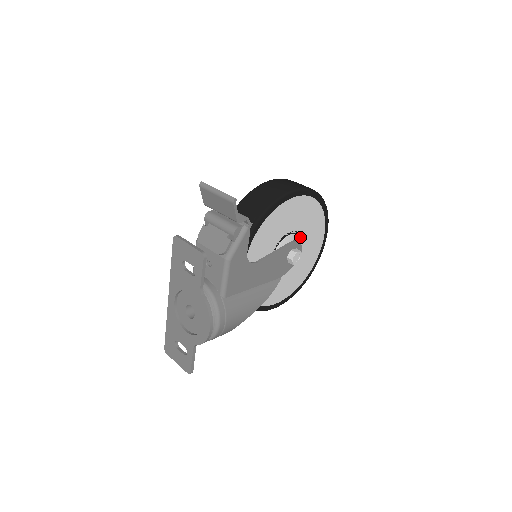
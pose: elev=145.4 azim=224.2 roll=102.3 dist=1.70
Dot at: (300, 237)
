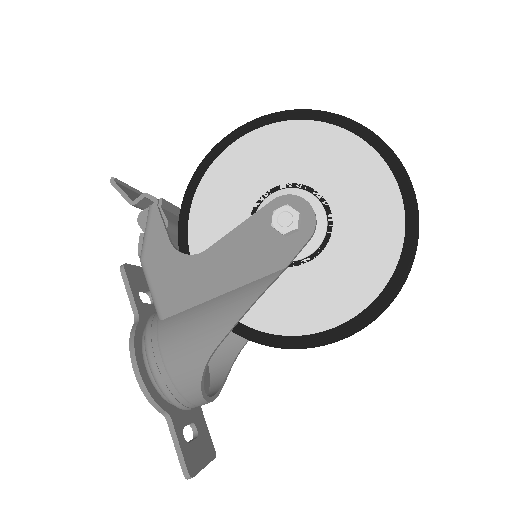
Dot at: (308, 190)
